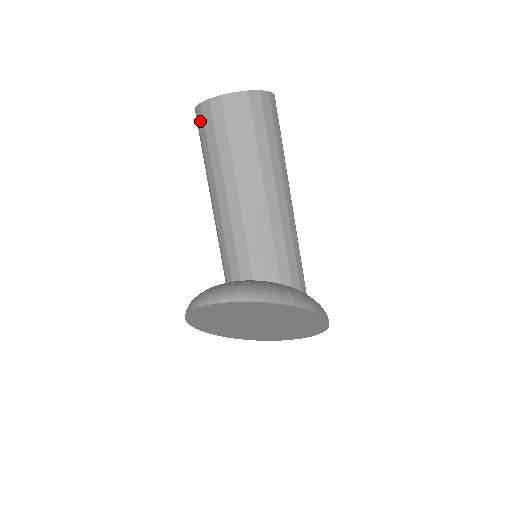
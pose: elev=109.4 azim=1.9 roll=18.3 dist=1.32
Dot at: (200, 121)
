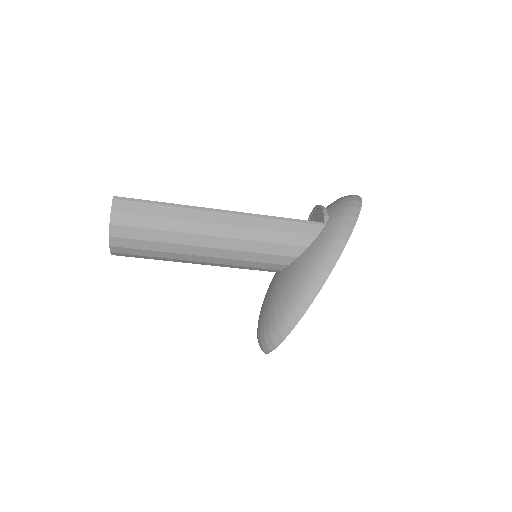
Dot at: occluded
